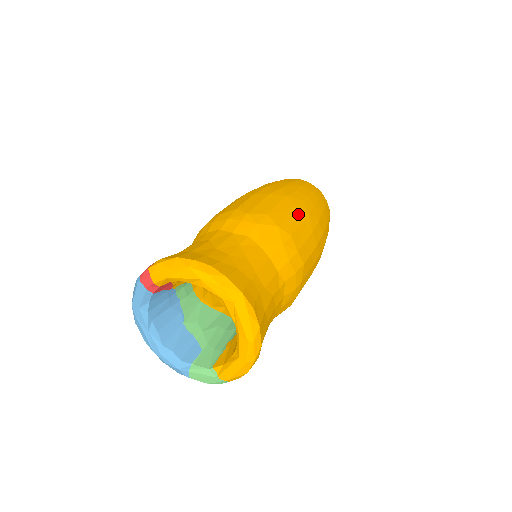
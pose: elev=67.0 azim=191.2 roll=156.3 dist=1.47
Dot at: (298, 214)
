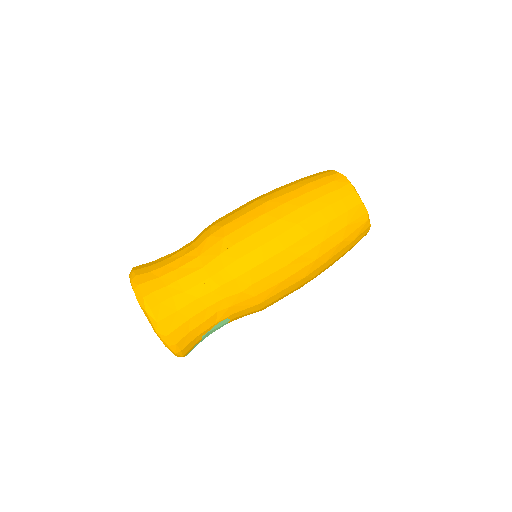
Dot at: (262, 221)
